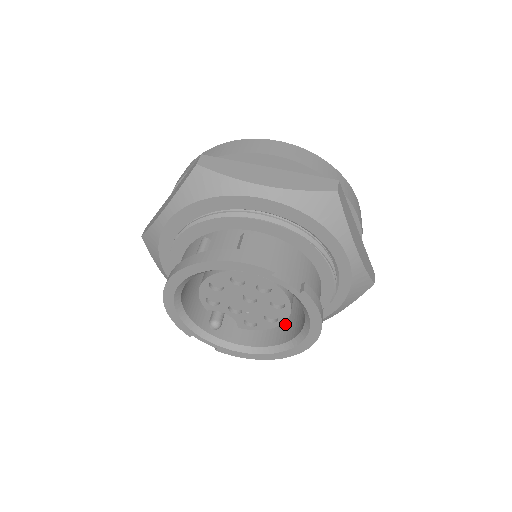
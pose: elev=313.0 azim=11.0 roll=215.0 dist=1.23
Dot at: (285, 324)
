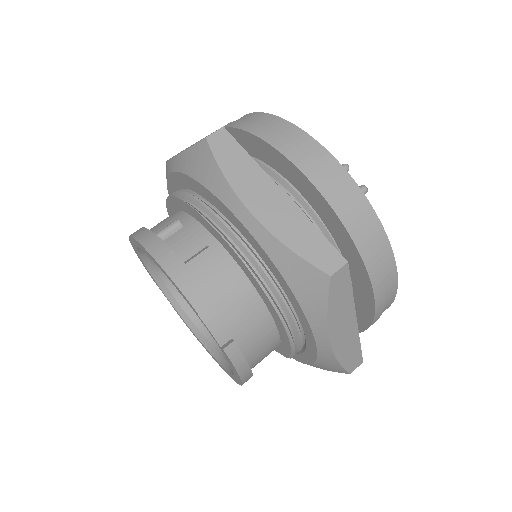
Dot at: occluded
